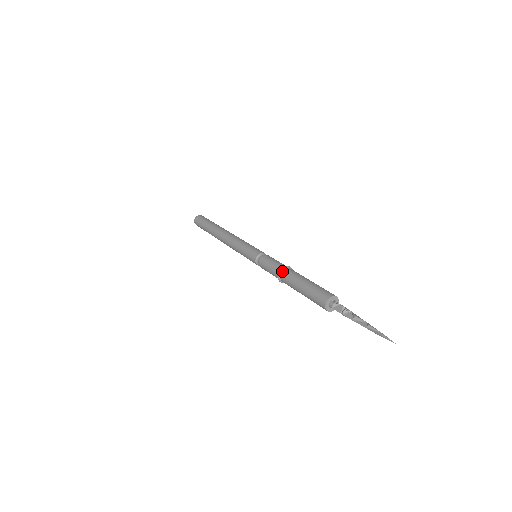
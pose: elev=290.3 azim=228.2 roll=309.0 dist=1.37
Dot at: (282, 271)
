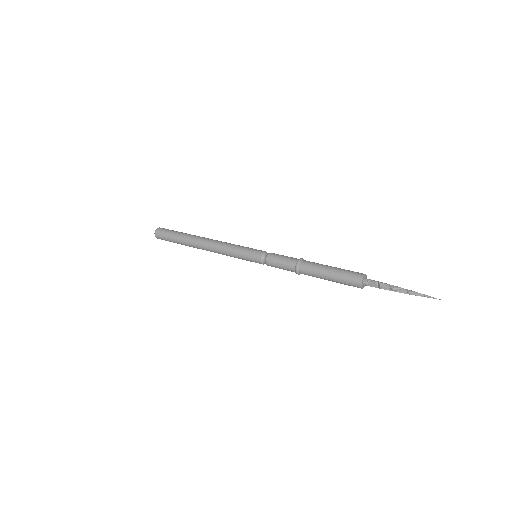
Dot at: (299, 270)
